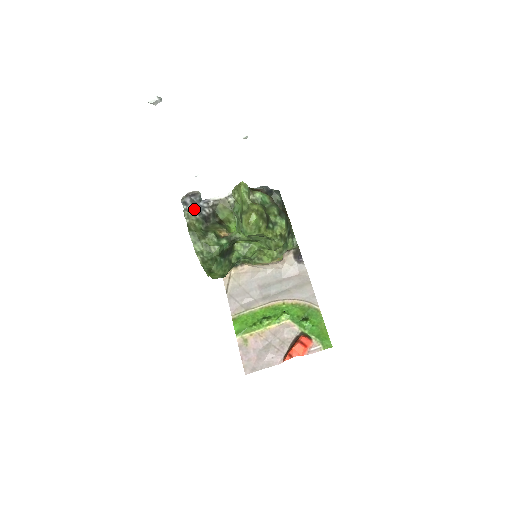
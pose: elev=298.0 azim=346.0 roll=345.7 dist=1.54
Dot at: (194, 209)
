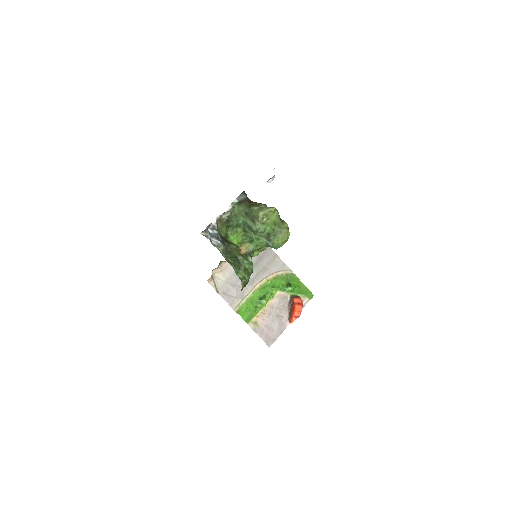
Dot at: (220, 242)
